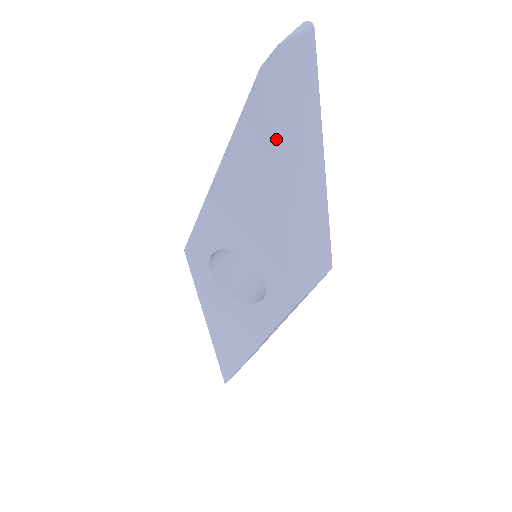
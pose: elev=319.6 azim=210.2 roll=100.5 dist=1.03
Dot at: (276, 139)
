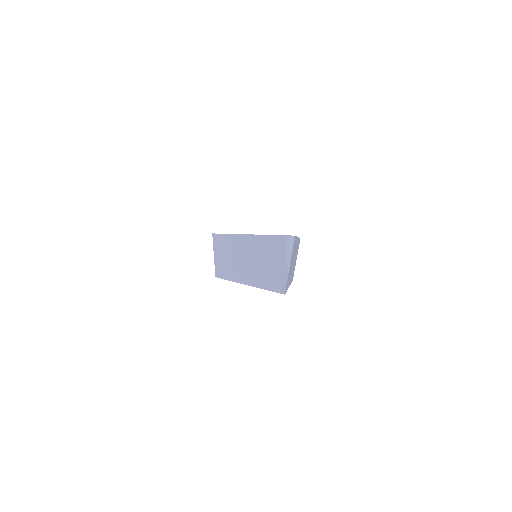
Dot at: occluded
